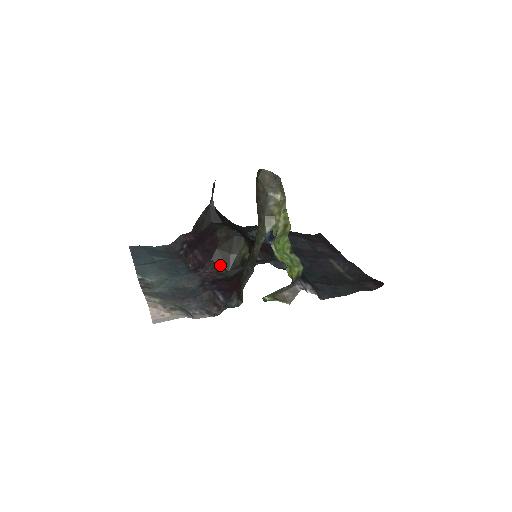
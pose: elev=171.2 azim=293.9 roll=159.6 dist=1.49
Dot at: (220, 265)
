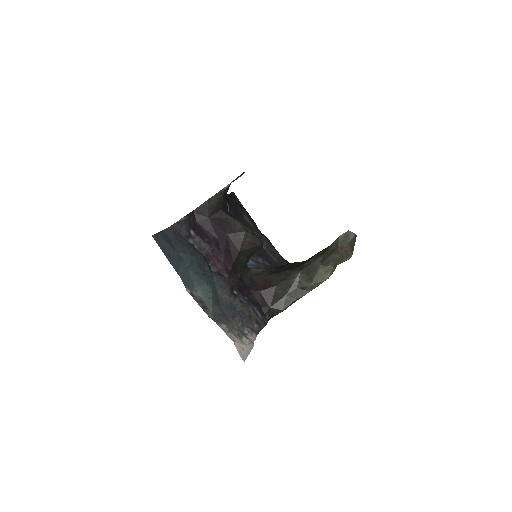
Dot at: (237, 268)
